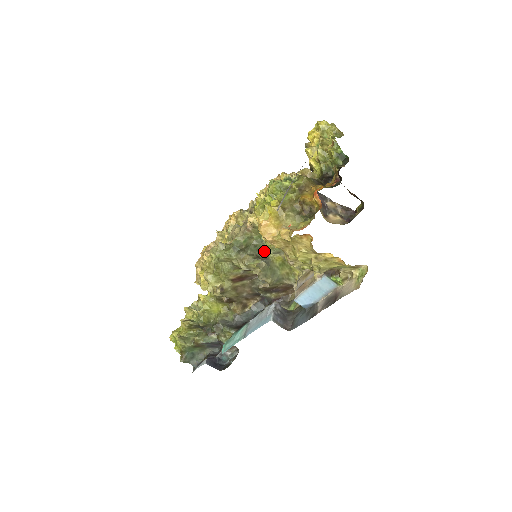
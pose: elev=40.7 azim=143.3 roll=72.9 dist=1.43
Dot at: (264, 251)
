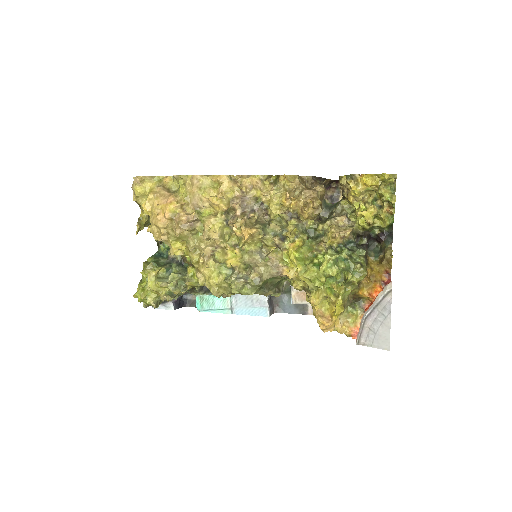
Dot at: (283, 280)
